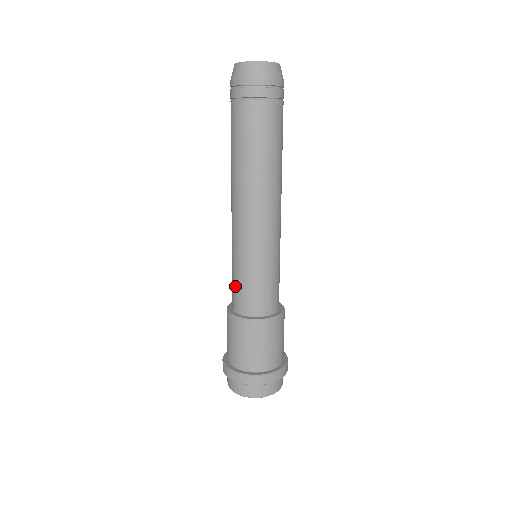
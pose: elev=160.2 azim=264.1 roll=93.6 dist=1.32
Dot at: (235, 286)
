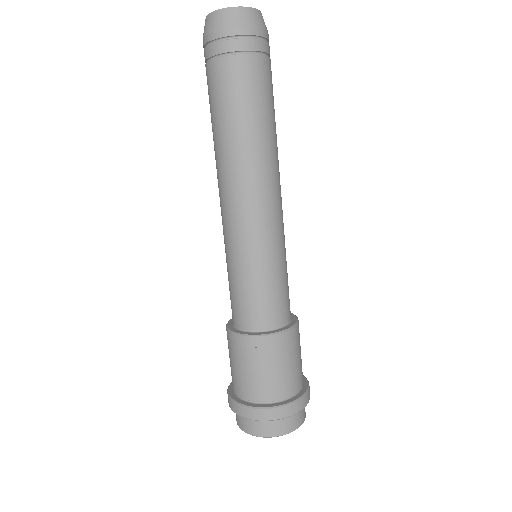
Dot at: (247, 298)
